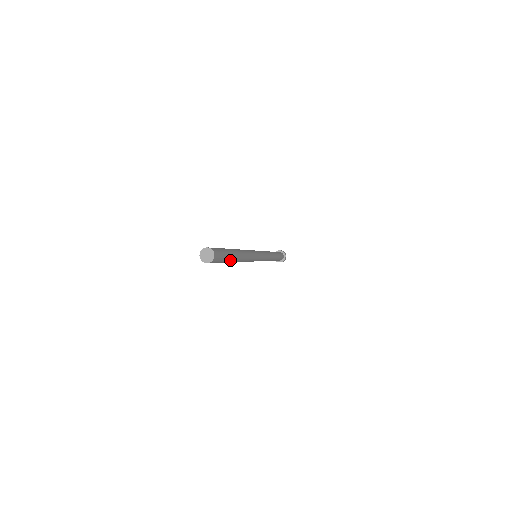
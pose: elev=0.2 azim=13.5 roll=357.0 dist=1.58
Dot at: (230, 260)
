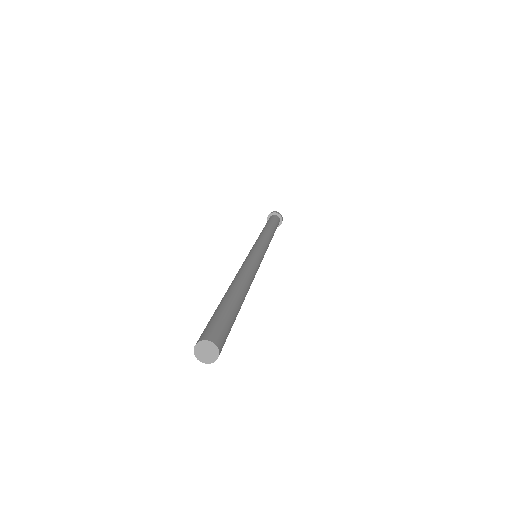
Dot at: occluded
